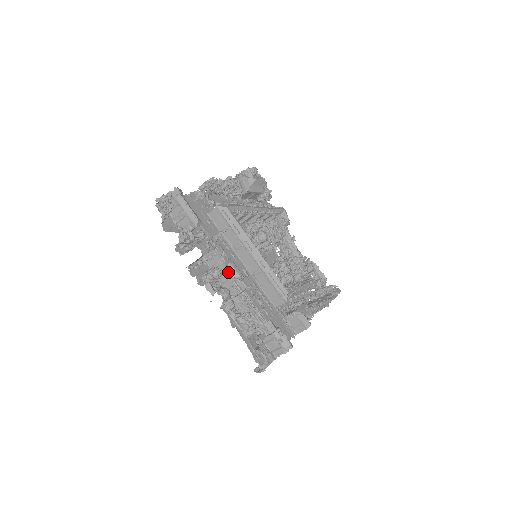
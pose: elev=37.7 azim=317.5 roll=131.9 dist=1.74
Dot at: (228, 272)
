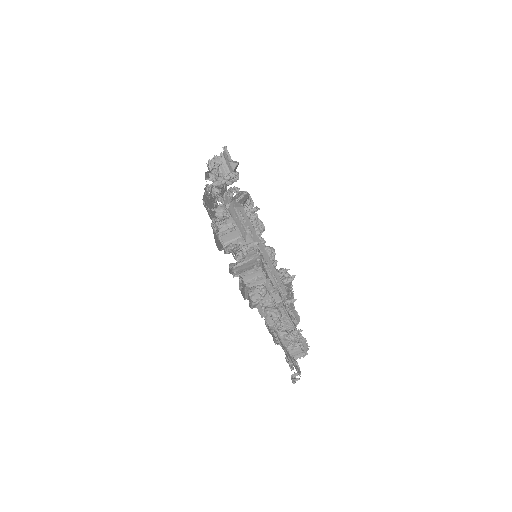
Dot at: (266, 287)
